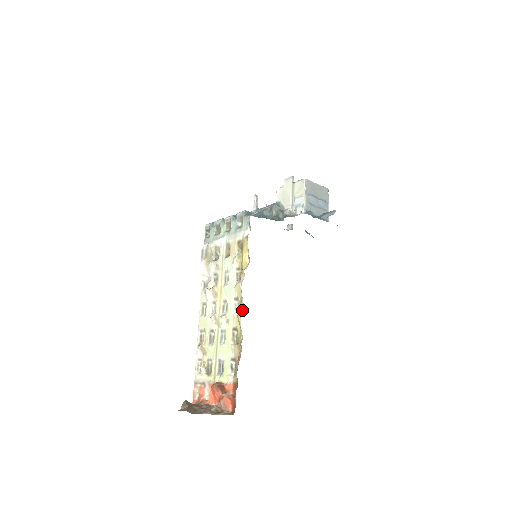
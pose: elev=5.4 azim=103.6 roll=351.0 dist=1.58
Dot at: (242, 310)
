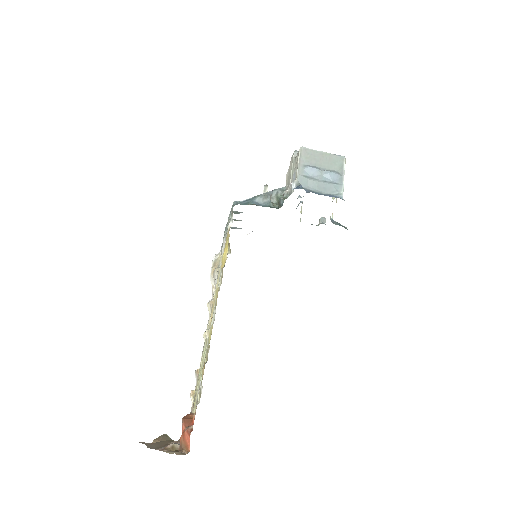
Dot at: (211, 318)
